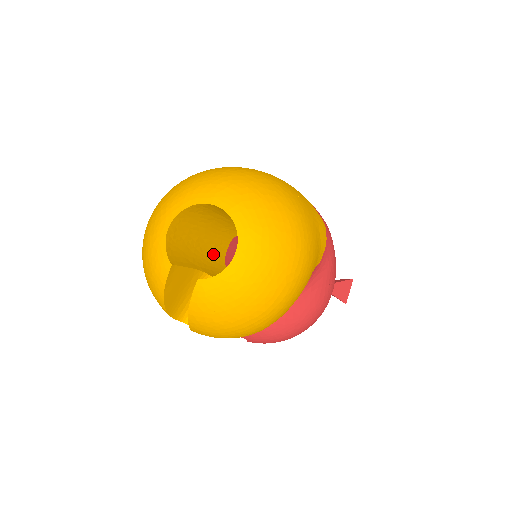
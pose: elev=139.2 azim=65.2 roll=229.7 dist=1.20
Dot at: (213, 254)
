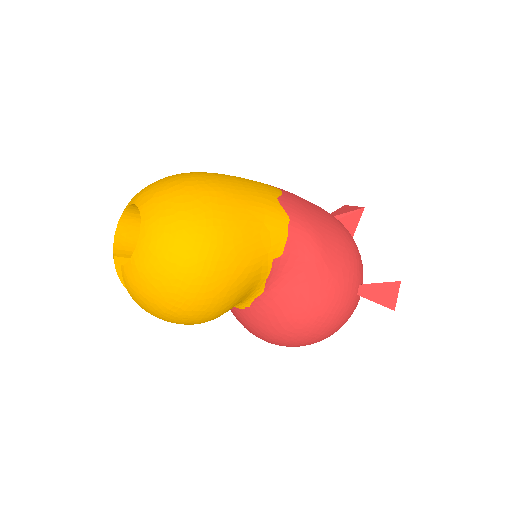
Dot at: occluded
